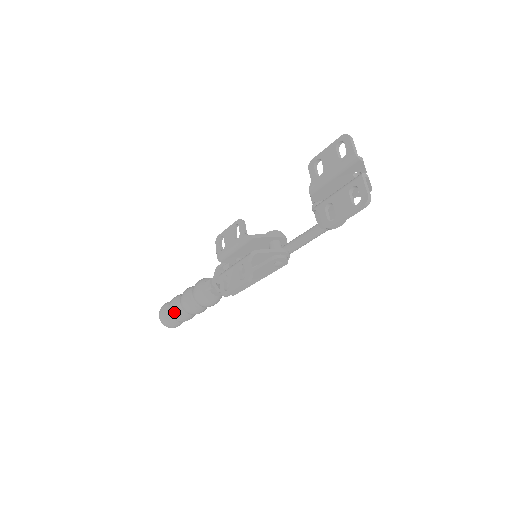
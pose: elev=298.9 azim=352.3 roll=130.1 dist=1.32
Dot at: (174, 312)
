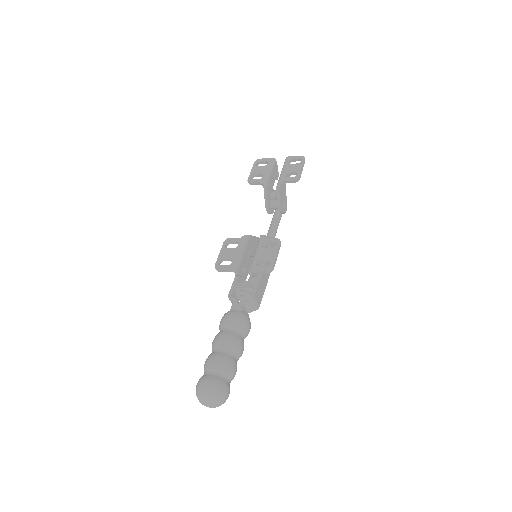
Dot at: (223, 361)
